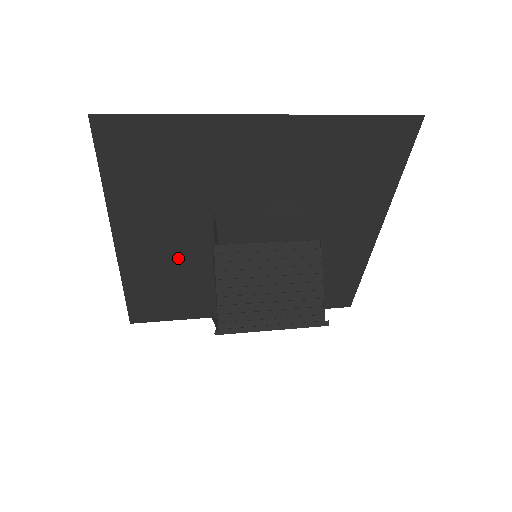
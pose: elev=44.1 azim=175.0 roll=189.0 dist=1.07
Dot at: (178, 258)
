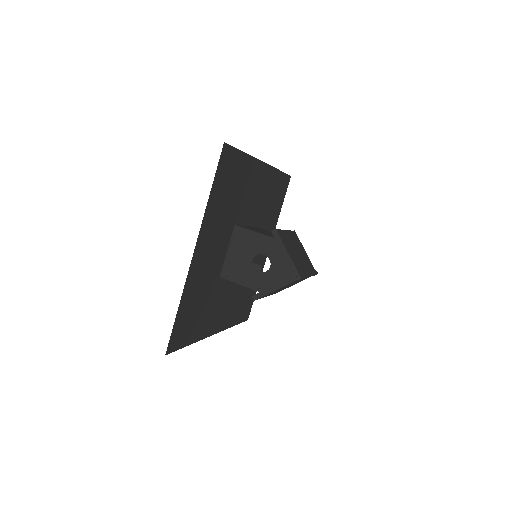
Dot at: (210, 271)
